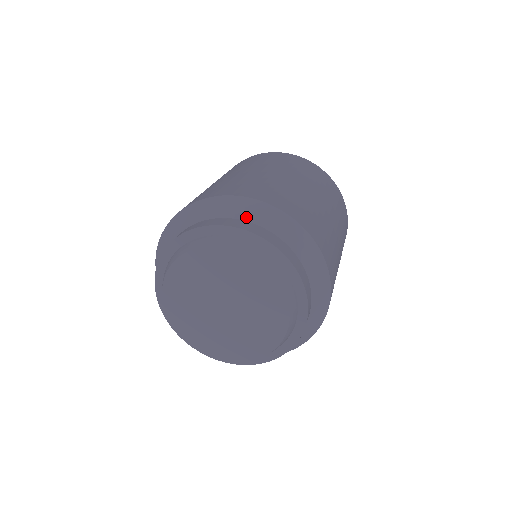
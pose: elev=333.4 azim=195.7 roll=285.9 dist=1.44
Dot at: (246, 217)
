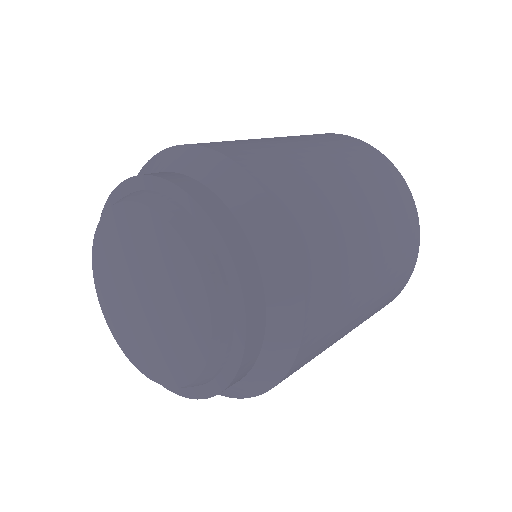
Dot at: (247, 224)
